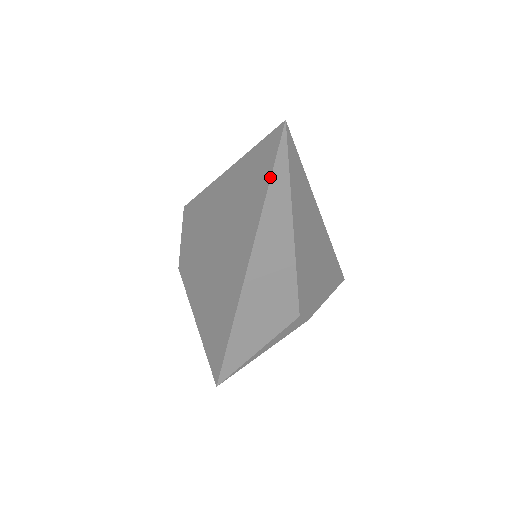
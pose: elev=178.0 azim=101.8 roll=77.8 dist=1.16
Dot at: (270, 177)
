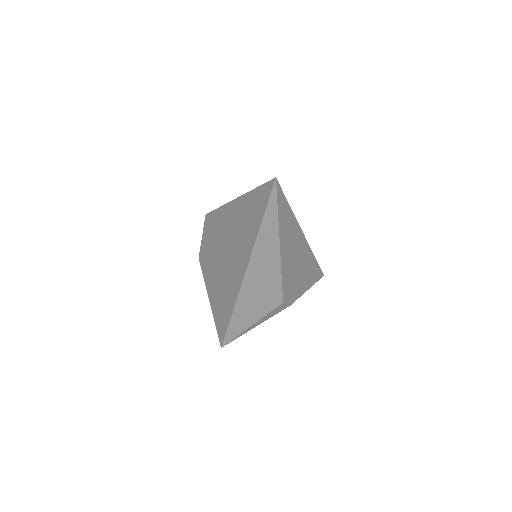
Dot at: (265, 211)
